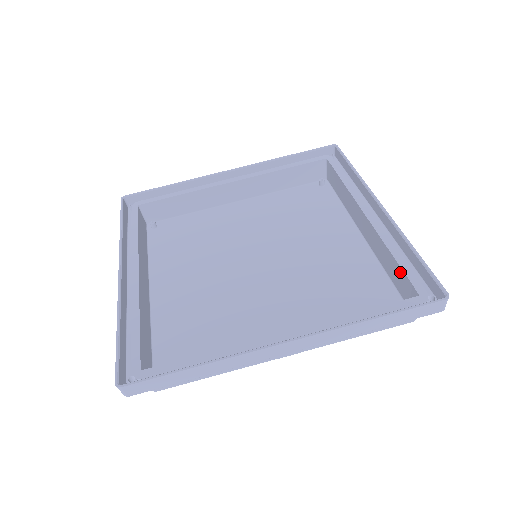
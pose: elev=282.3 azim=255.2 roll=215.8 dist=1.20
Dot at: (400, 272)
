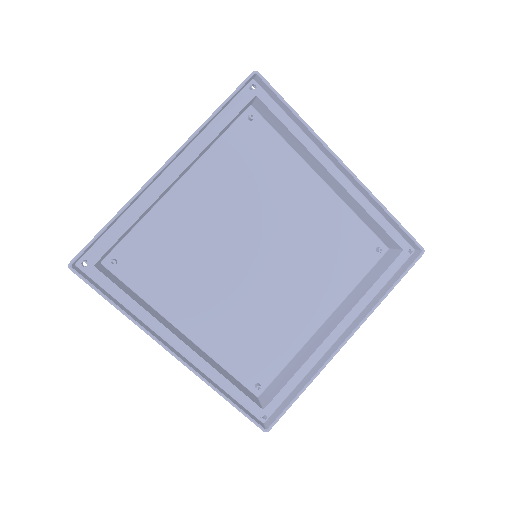
Dot at: (283, 384)
